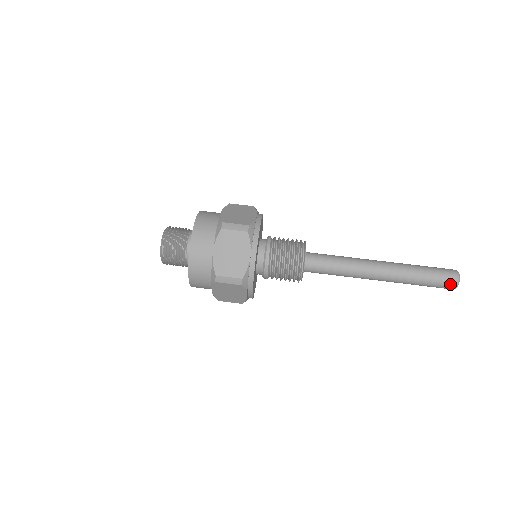
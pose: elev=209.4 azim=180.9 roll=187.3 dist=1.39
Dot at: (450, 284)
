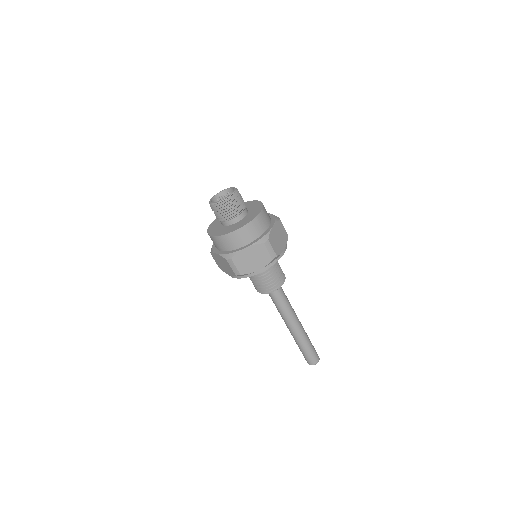
Dot at: (310, 362)
